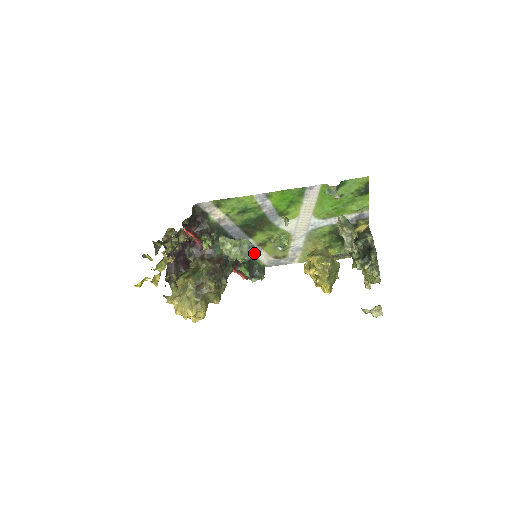
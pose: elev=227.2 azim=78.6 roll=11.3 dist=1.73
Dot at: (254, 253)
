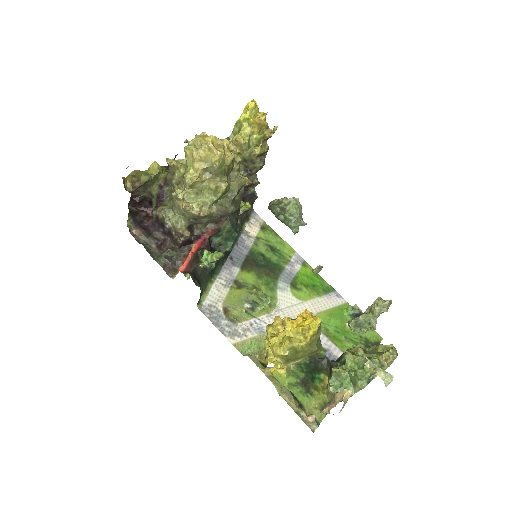
Dot at: (299, 225)
